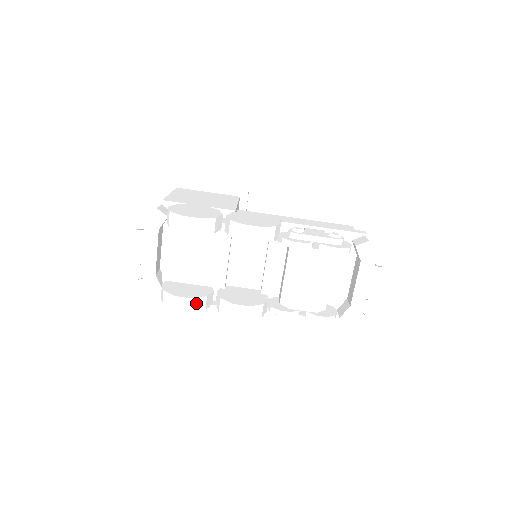
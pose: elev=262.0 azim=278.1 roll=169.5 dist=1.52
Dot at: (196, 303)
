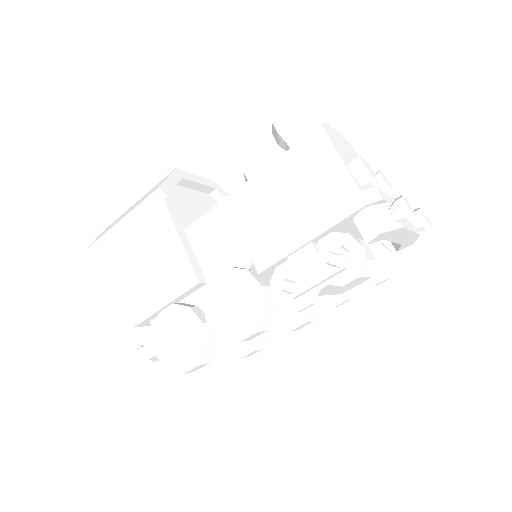
Dot at: (260, 345)
